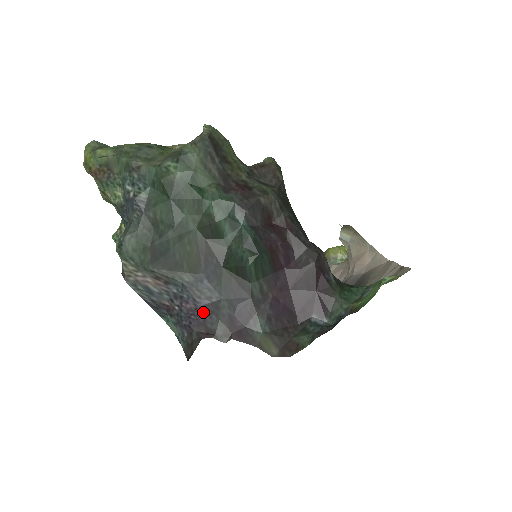
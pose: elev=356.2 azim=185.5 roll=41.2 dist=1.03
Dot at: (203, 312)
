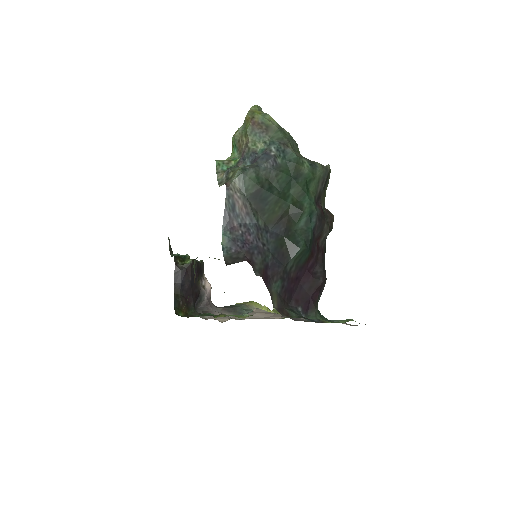
Dot at: (255, 248)
